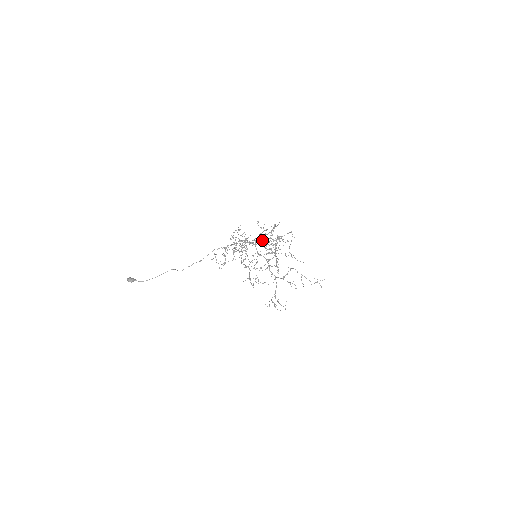
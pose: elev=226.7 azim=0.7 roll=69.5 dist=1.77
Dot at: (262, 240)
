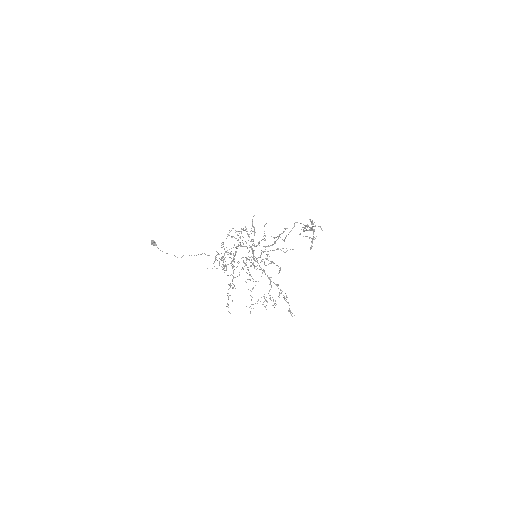
Dot at: occluded
